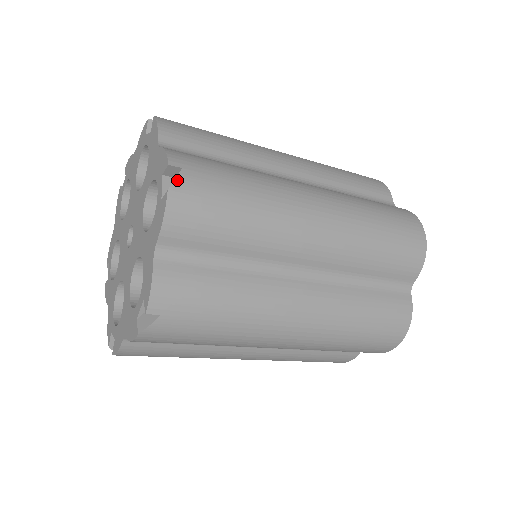
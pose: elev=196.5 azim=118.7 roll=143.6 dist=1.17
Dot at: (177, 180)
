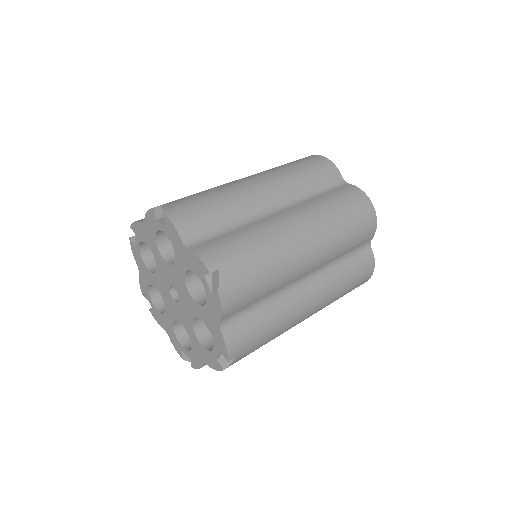
Dot at: (220, 281)
